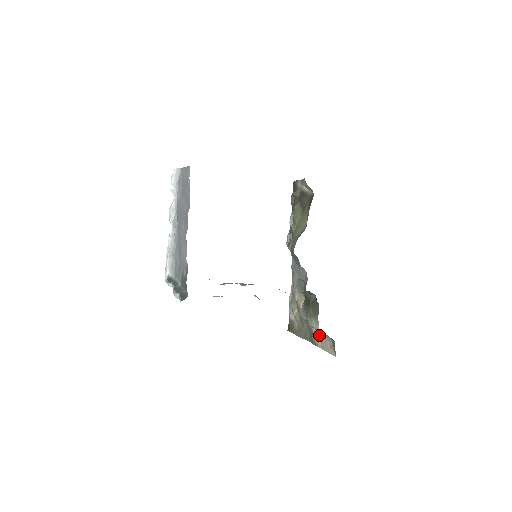
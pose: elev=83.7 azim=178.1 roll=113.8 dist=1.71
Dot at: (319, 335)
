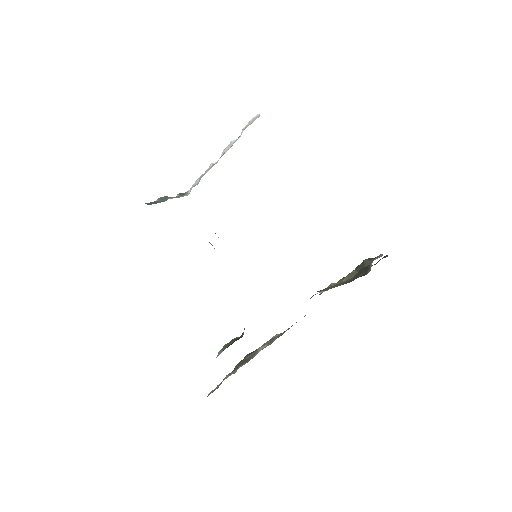
Dot at: (230, 375)
